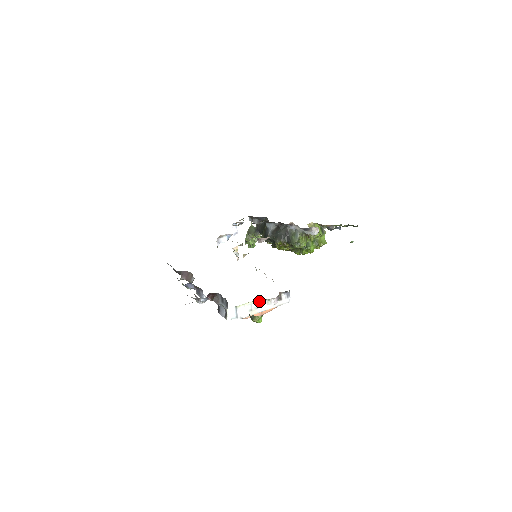
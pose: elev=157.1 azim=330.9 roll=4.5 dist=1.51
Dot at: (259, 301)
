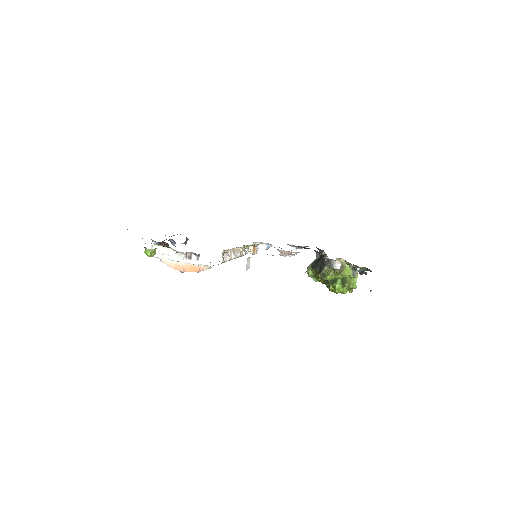
Dot at: (171, 250)
